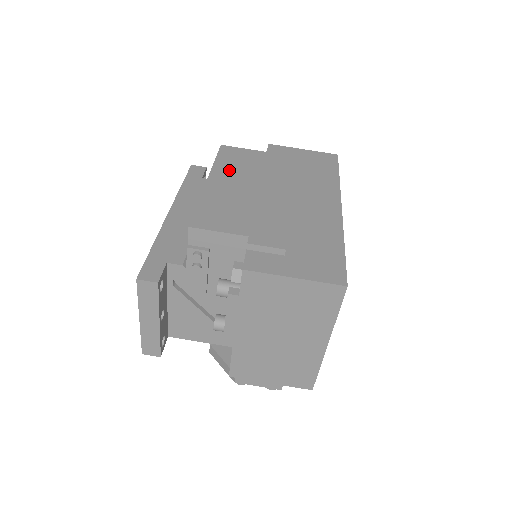
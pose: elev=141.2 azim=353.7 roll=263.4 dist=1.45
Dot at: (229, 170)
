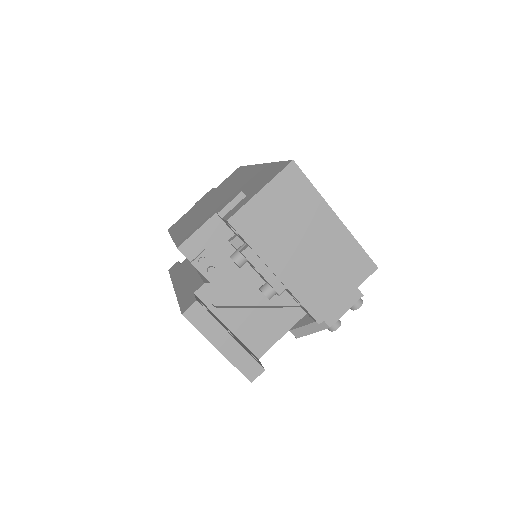
Dot at: (181, 225)
